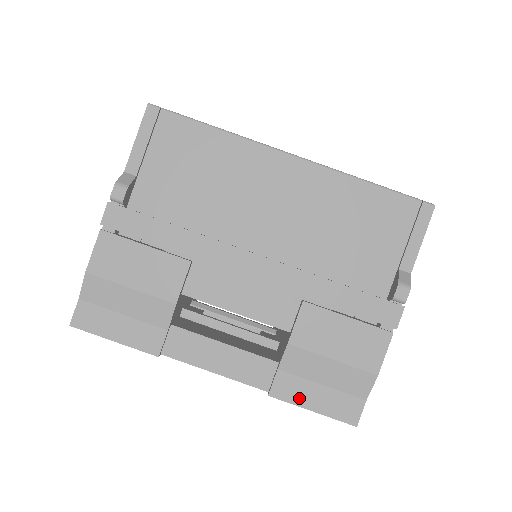
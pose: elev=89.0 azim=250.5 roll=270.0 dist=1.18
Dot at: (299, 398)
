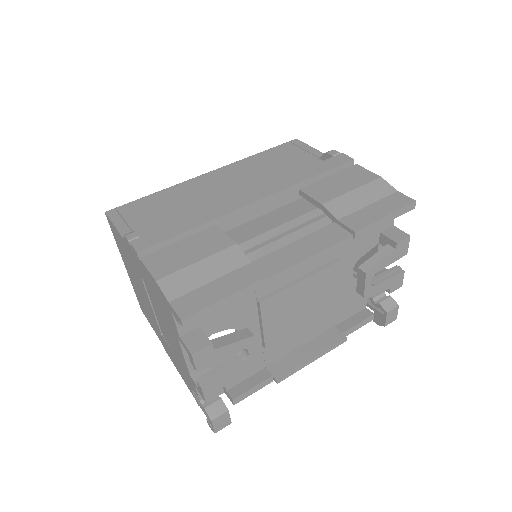
Dot at: (370, 218)
